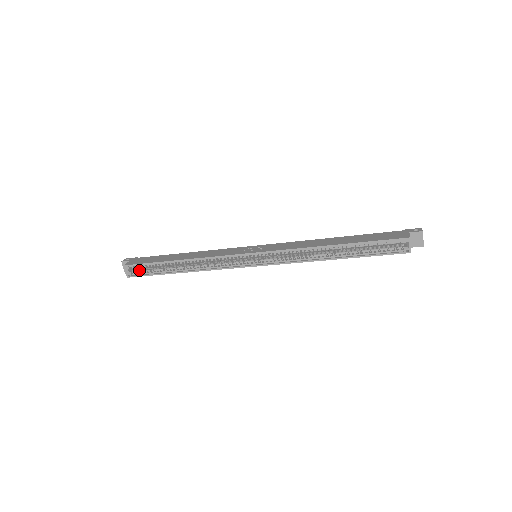
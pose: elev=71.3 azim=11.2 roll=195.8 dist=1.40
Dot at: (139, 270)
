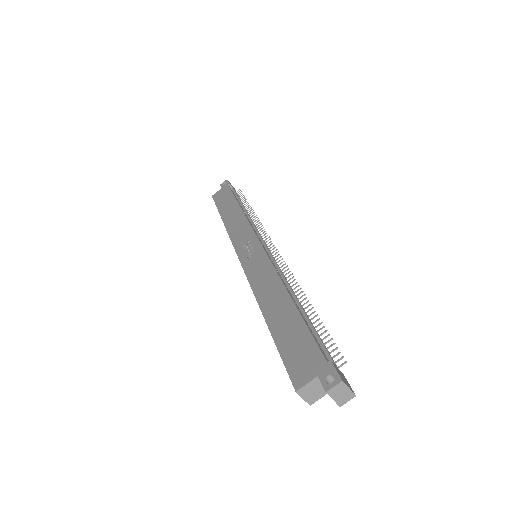
Dot at: occluded
